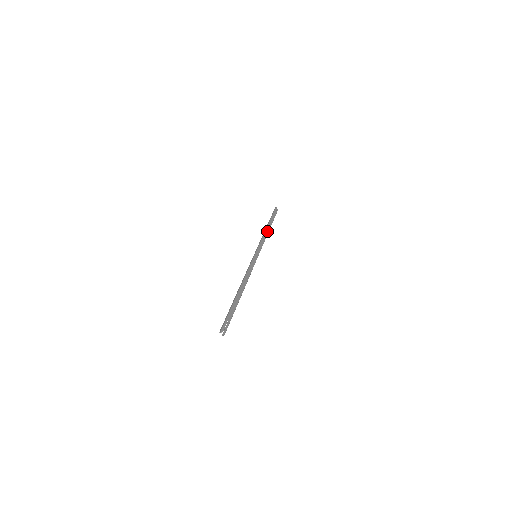
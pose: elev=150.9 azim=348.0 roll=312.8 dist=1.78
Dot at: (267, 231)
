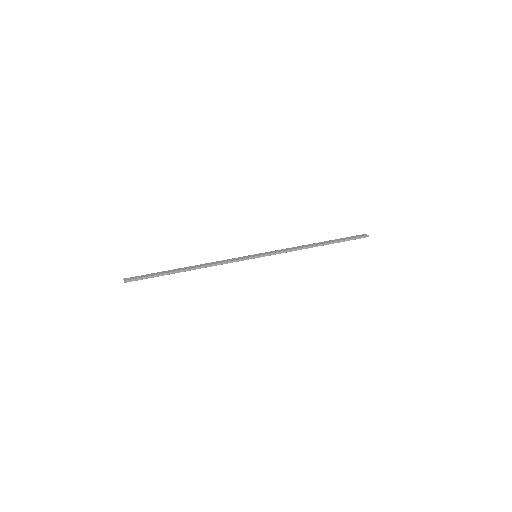
Dot at: (309, 245)
